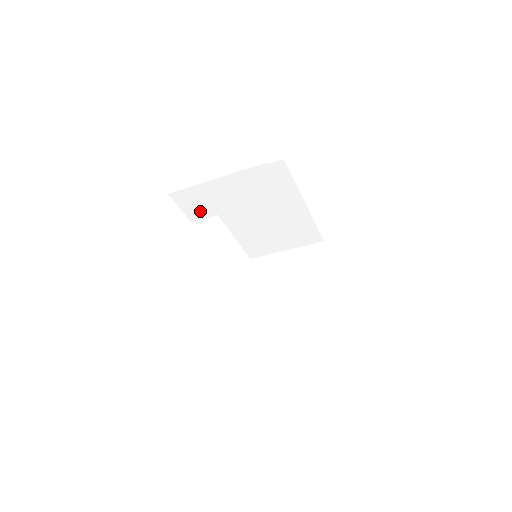
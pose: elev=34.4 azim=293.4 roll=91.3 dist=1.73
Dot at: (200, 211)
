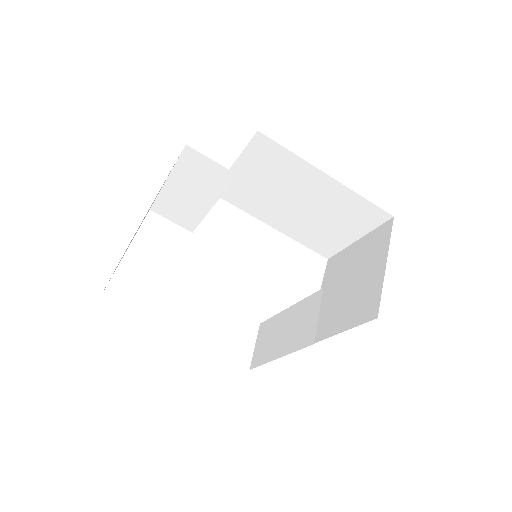
Dot at: (188, 219)
